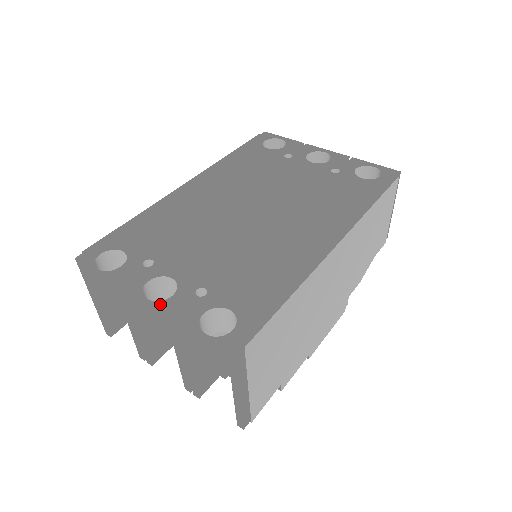
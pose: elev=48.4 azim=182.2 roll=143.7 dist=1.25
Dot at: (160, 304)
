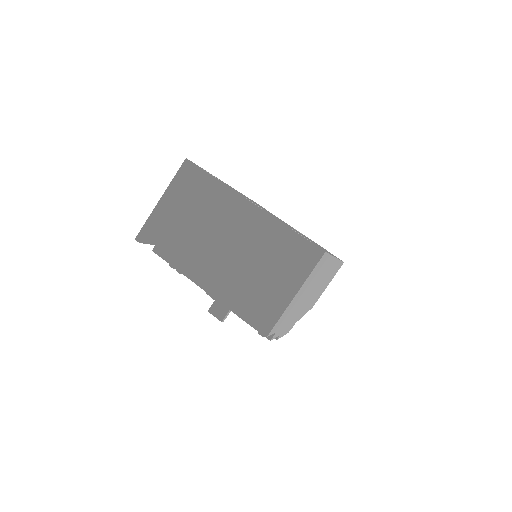
Dot at: (262, 209)
